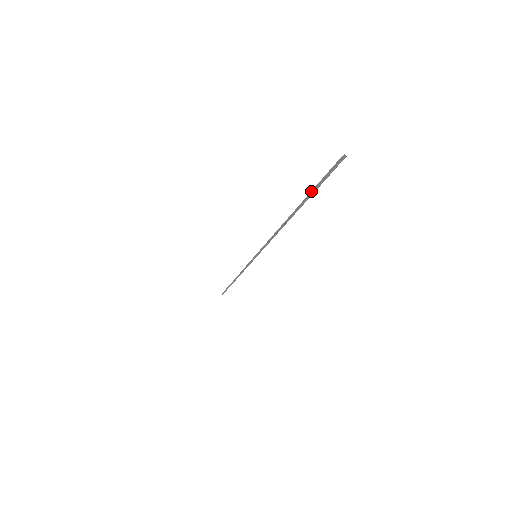
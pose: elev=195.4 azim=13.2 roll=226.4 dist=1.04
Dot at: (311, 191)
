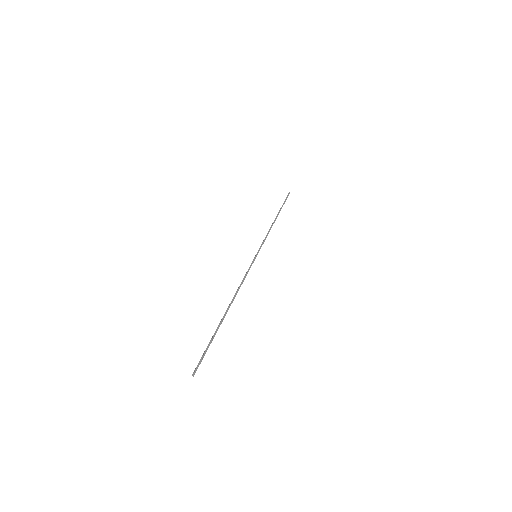
Dot at: (211, 339)
